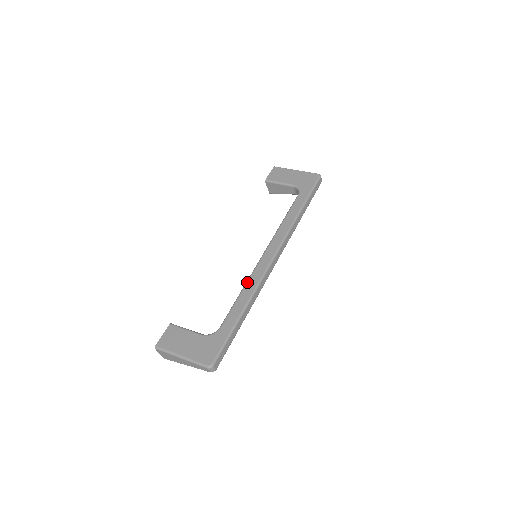
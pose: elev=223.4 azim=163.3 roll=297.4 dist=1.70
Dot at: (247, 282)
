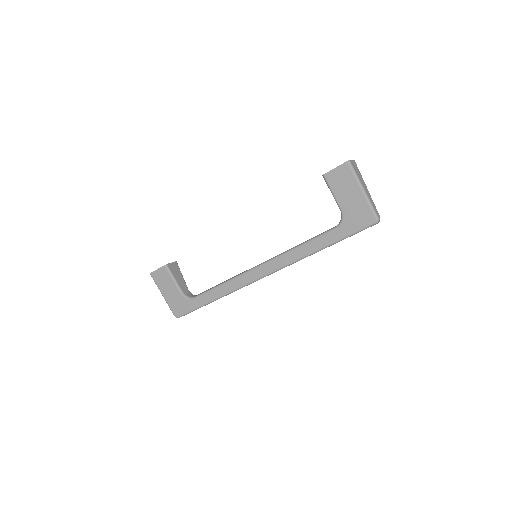
Dot at: (230, 281)
